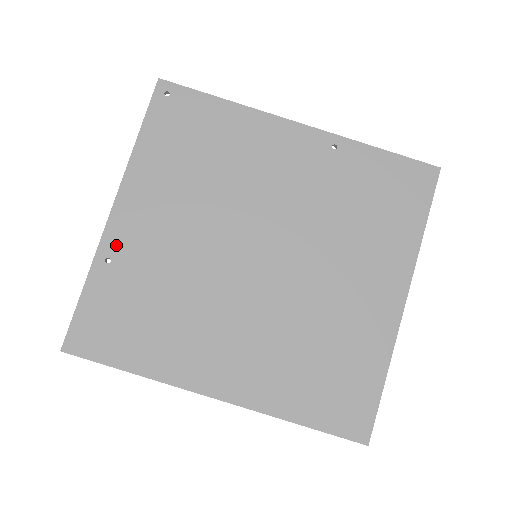
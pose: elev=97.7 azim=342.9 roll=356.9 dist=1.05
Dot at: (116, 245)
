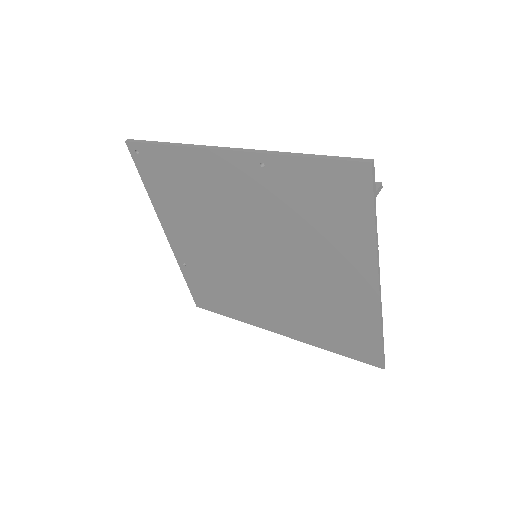
Dot at: (182, 256)
